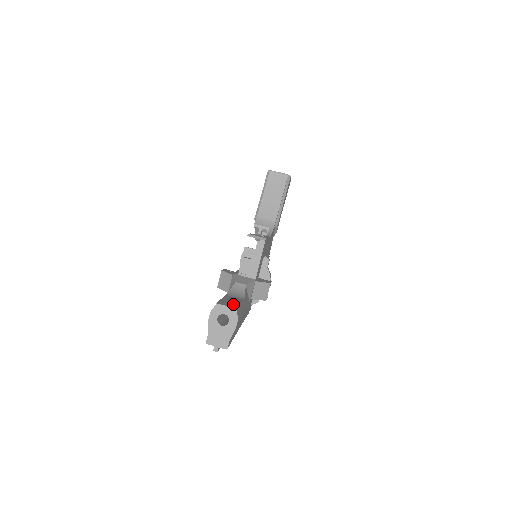
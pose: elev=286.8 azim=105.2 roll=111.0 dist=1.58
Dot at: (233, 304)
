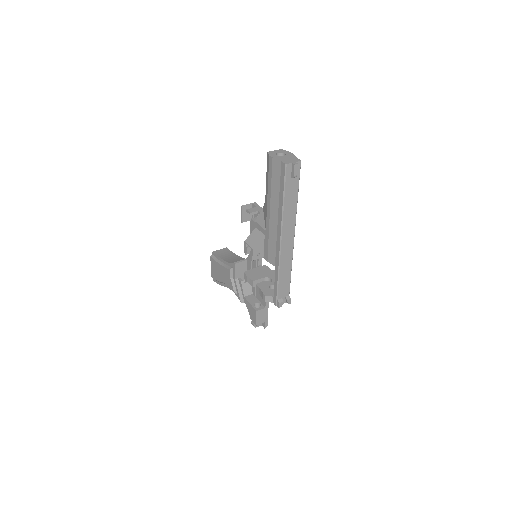
Dot at: occluded
